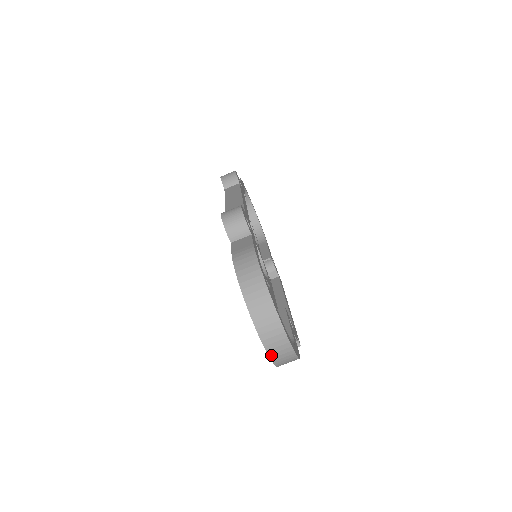
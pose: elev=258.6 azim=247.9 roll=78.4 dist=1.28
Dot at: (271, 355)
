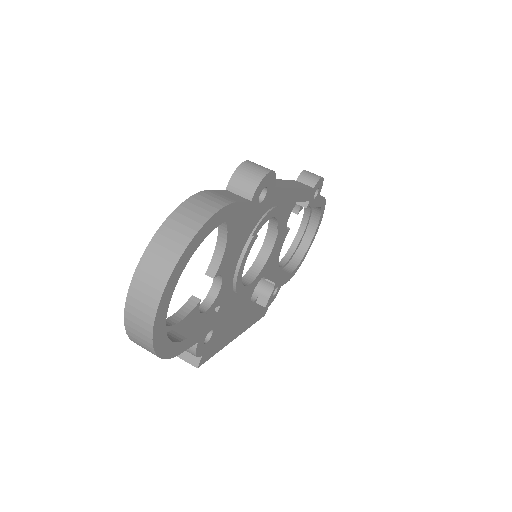
Dot at: (127, 313)
